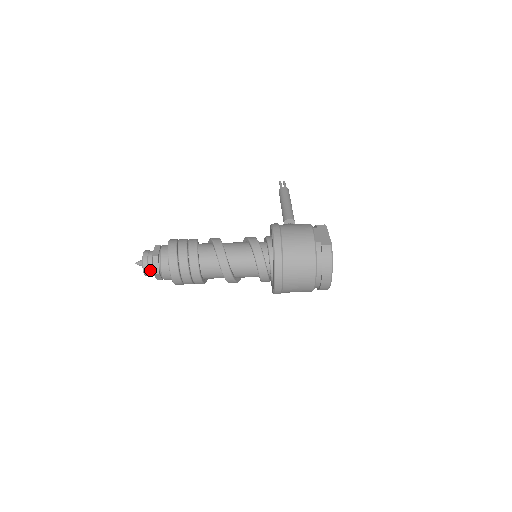
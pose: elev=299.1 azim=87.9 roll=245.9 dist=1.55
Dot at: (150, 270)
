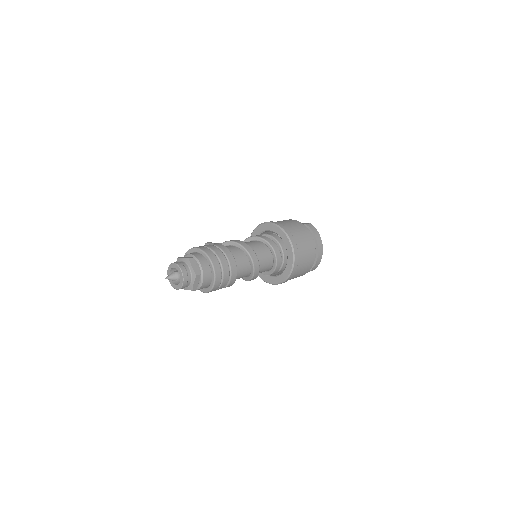
Dot at: (188, 276)
